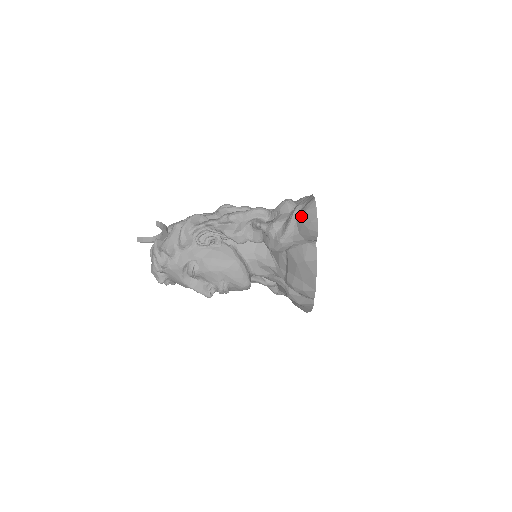
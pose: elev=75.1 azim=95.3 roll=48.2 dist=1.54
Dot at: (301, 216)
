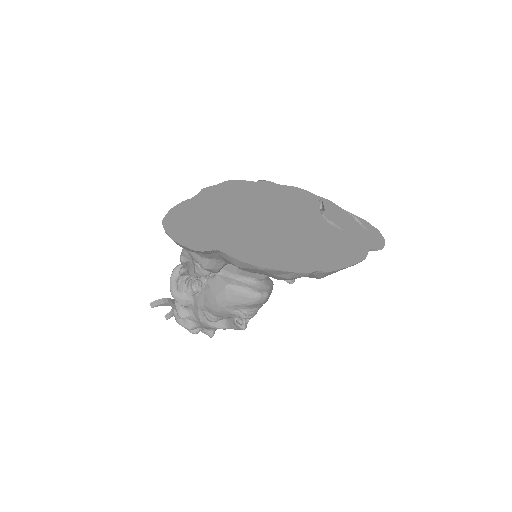
Dot at: occluded
